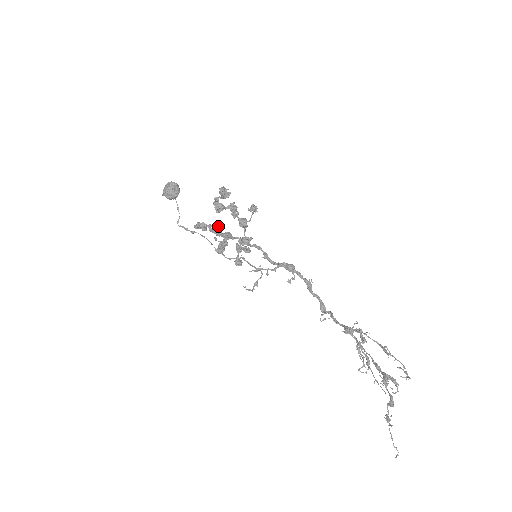
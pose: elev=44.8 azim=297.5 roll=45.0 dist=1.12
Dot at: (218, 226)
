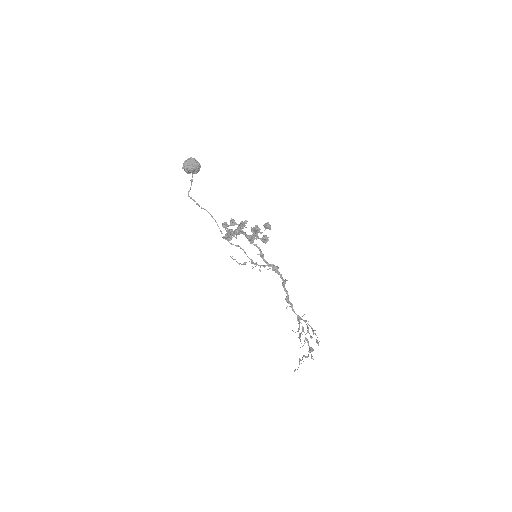
Dot at: (237, 231)
